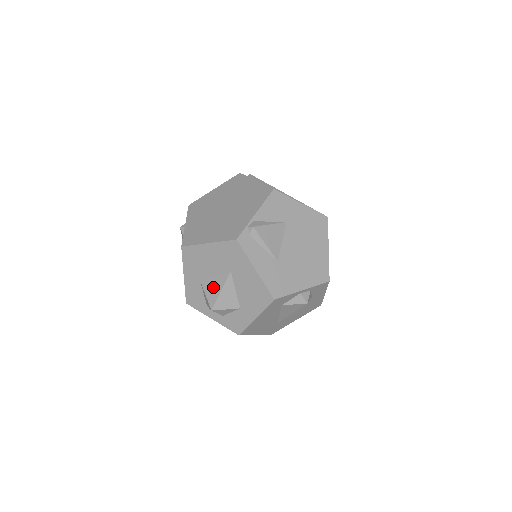
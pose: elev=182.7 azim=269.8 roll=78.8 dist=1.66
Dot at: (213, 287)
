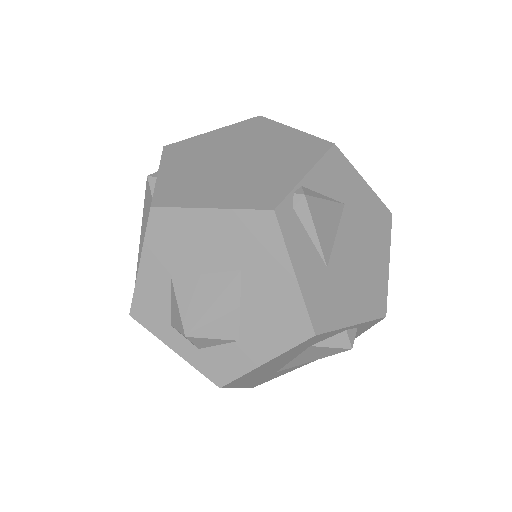
Dot at: (197, 293)
